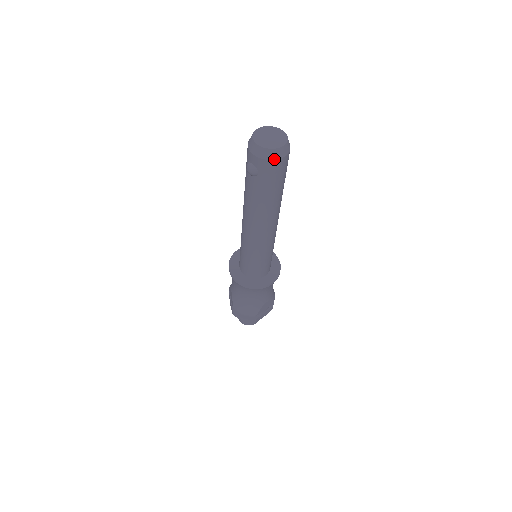
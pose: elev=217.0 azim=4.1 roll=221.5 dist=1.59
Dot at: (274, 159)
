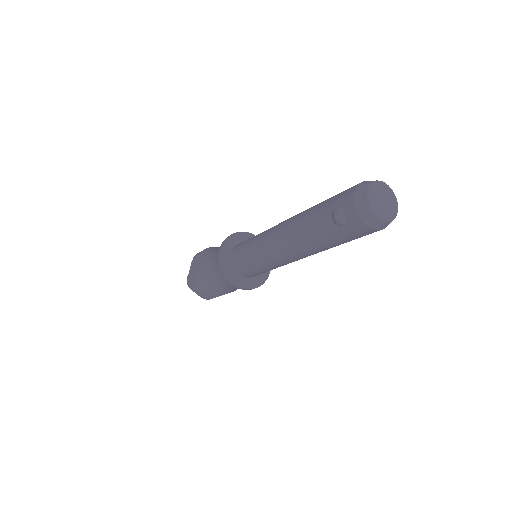
Dot at: (373, 228)
